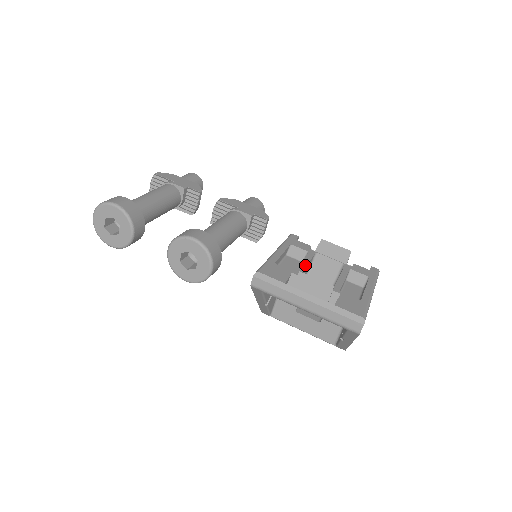
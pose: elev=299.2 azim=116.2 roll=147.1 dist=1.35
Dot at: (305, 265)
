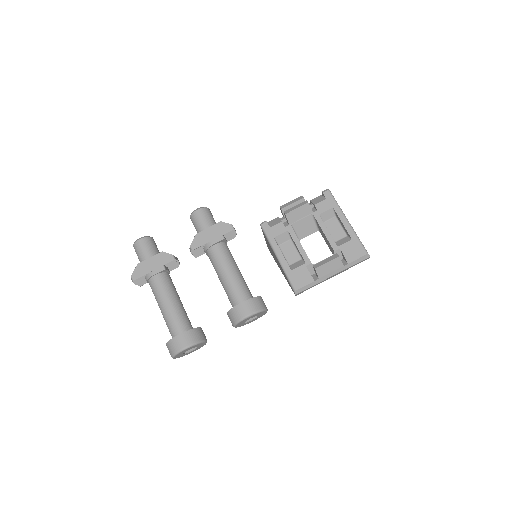
Dot at: (302, 248)
